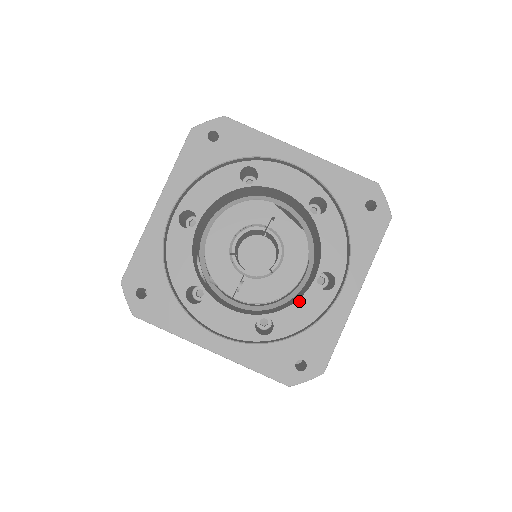
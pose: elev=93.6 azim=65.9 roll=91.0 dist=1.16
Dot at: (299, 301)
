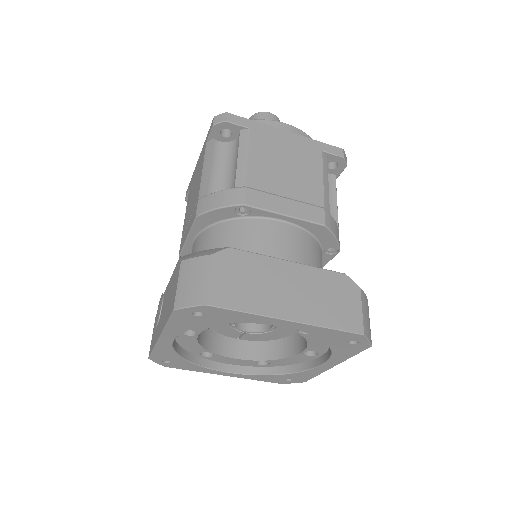
Dot at: (289, 358)
